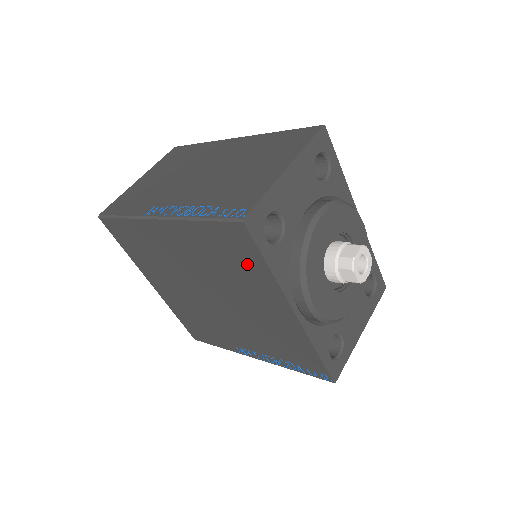
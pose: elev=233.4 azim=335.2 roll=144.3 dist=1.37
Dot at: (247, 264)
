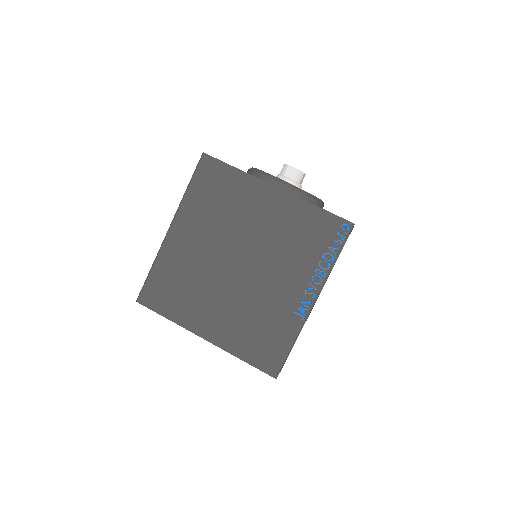
Dot at: (227, 185)
